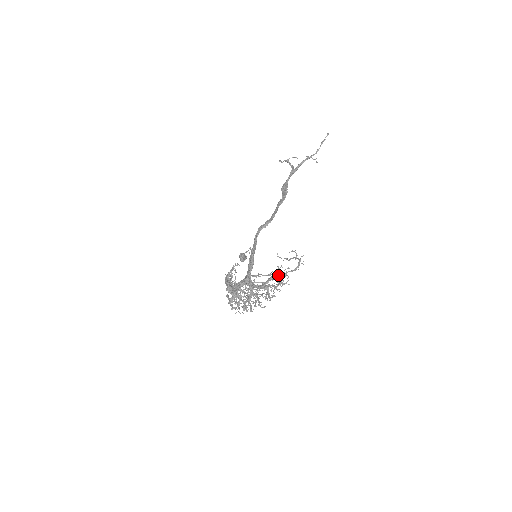
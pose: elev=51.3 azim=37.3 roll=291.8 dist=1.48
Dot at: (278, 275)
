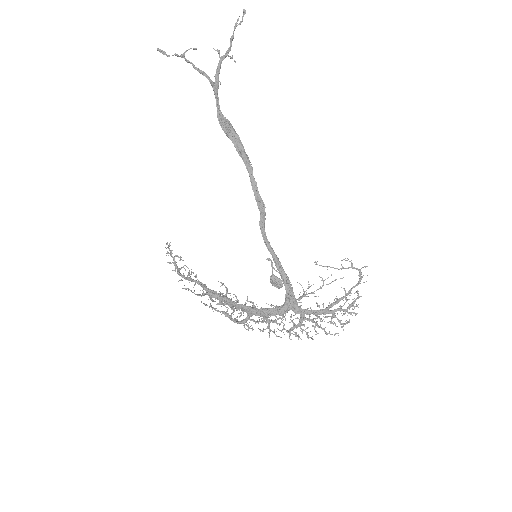
Dot at: (346, 297)
